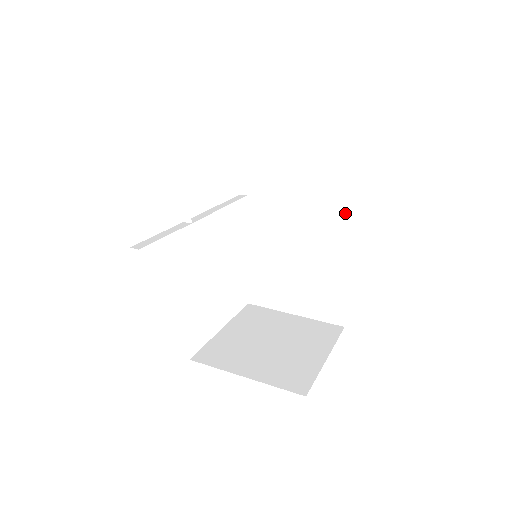
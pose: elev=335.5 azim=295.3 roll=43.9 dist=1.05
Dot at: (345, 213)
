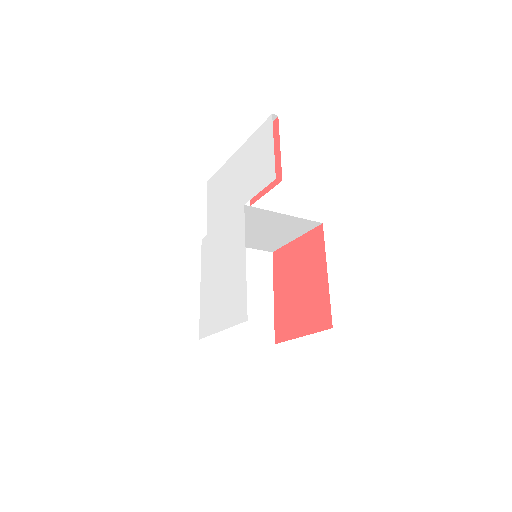
Dot at: (267, 257)
